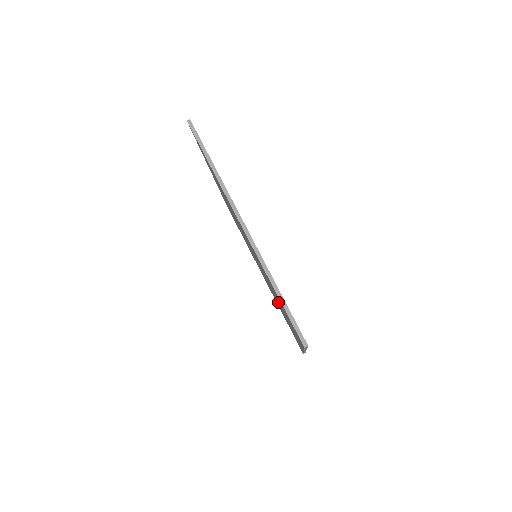
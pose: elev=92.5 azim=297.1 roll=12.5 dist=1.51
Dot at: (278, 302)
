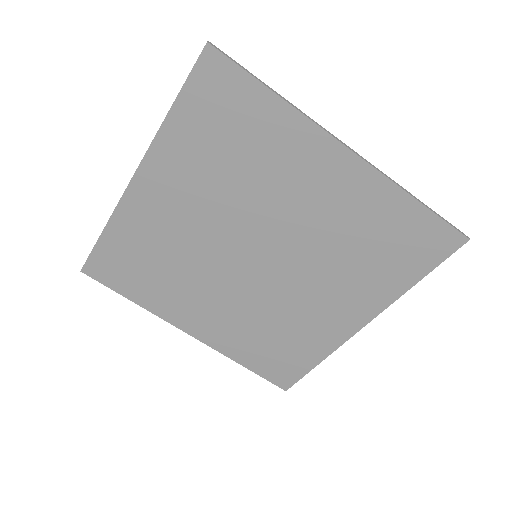
Dot at: (320, 286)
